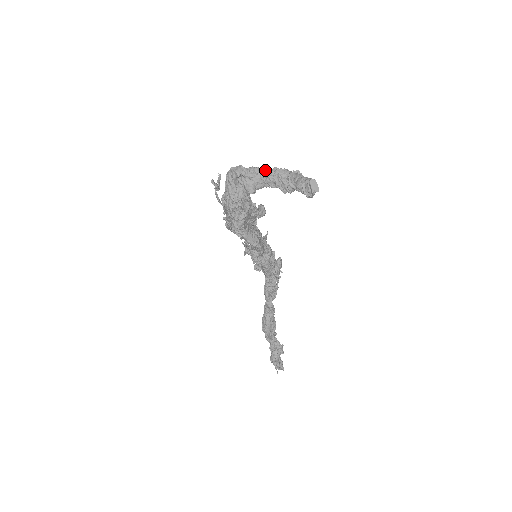
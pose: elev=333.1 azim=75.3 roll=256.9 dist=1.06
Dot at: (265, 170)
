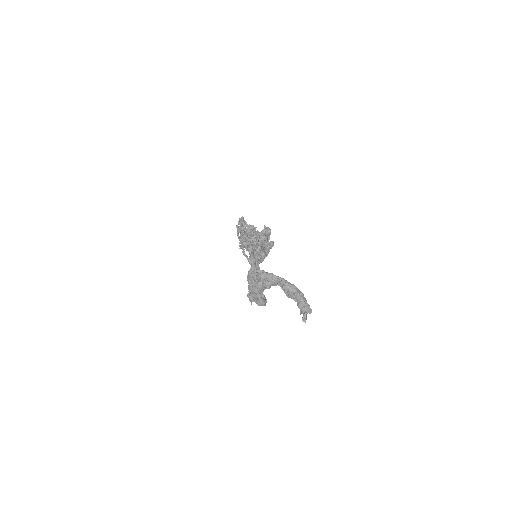
Dot at: (280, 279)
